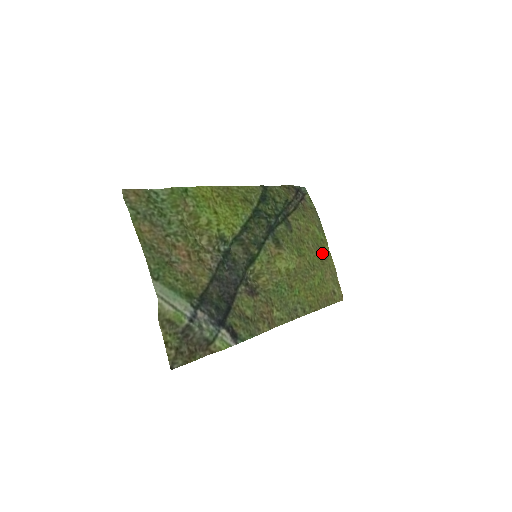
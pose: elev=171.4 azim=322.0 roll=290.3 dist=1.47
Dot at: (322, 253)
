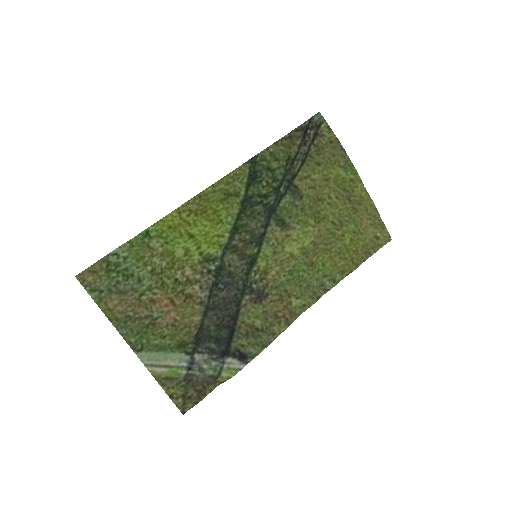
Dot at: (353, 198)
